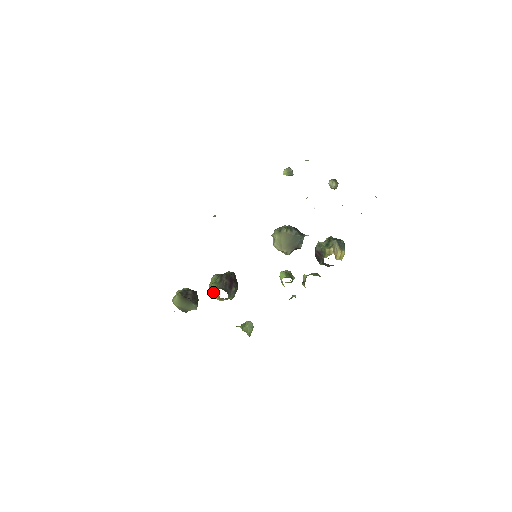
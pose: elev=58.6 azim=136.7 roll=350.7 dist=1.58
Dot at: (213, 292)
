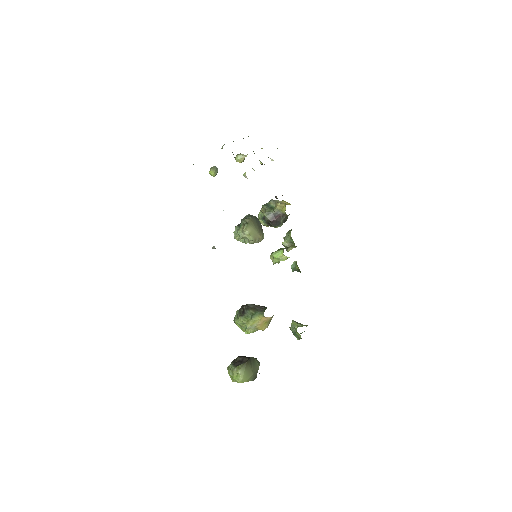
Dot at: (259, 325)
